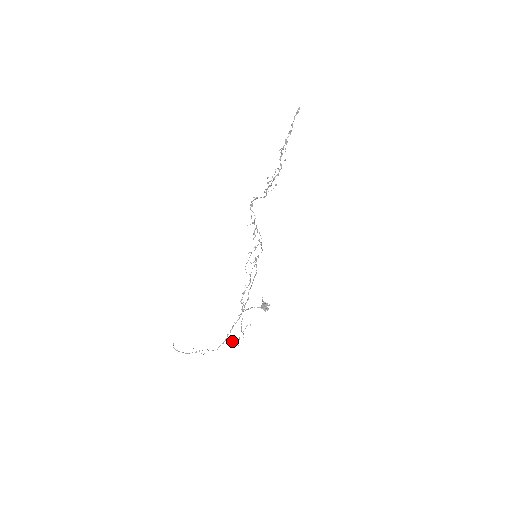
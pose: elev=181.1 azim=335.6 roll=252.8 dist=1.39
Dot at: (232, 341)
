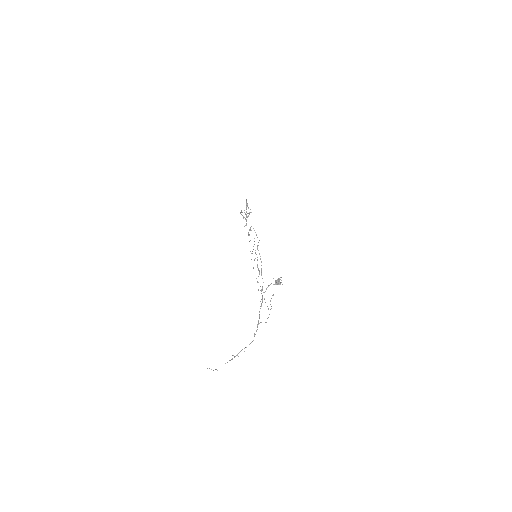
Dot at: occluded
